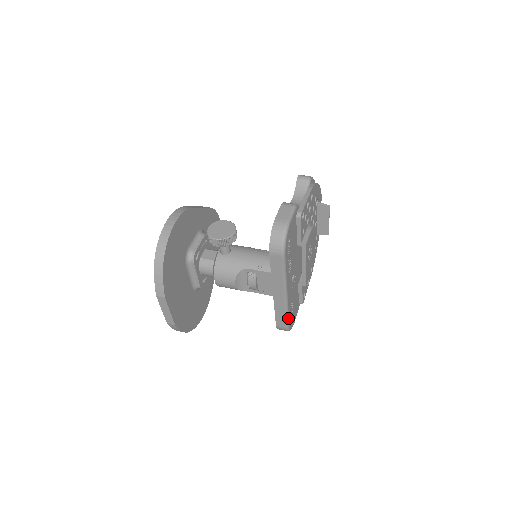
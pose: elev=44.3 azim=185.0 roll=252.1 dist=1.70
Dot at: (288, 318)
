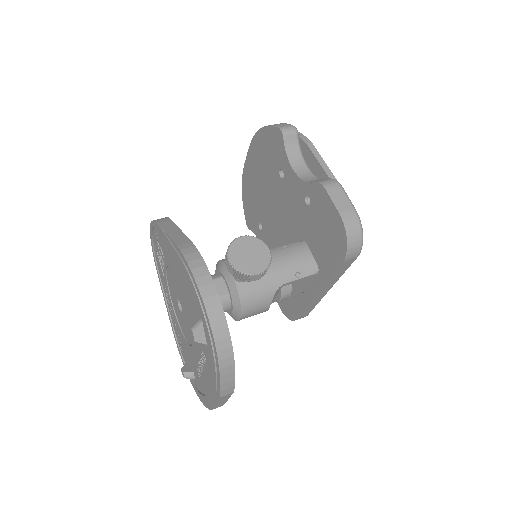
Dot at: occluded
